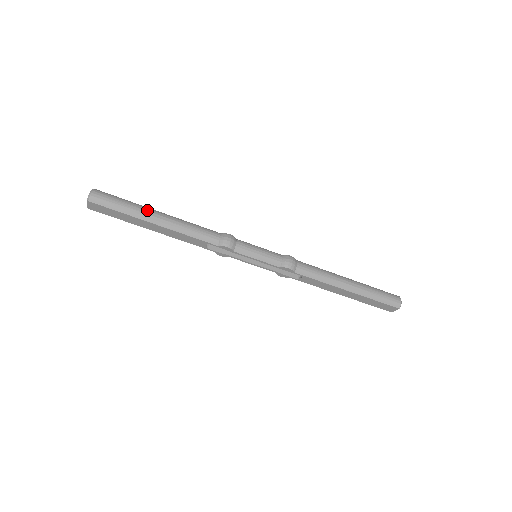
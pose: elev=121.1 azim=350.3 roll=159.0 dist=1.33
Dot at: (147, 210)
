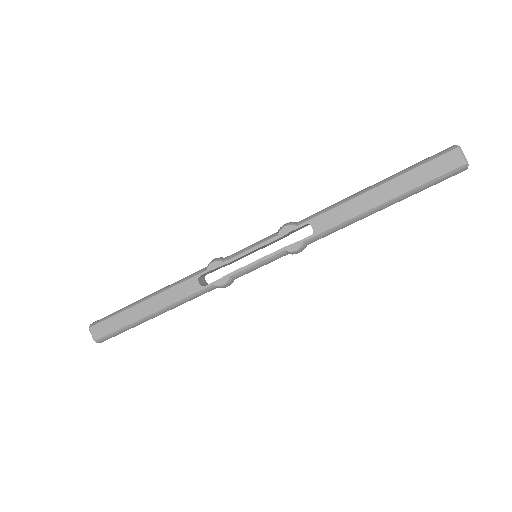
Dot at: occluded
